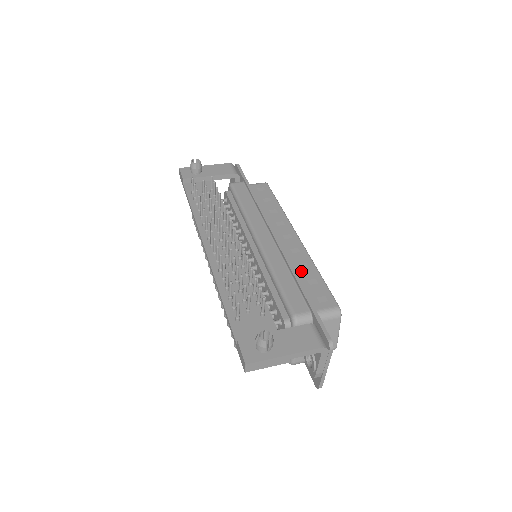
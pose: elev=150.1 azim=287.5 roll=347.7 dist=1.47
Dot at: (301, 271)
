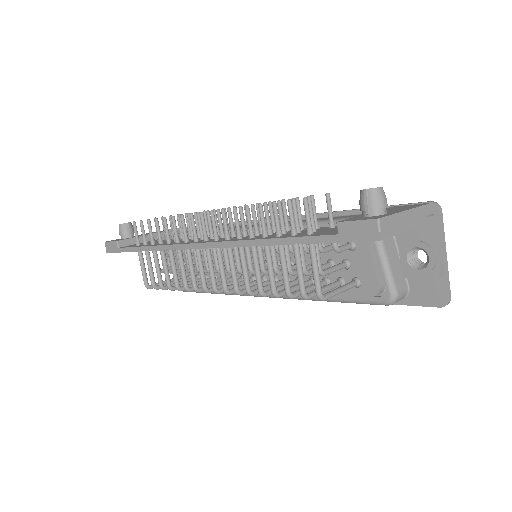
Dot at: occluded
